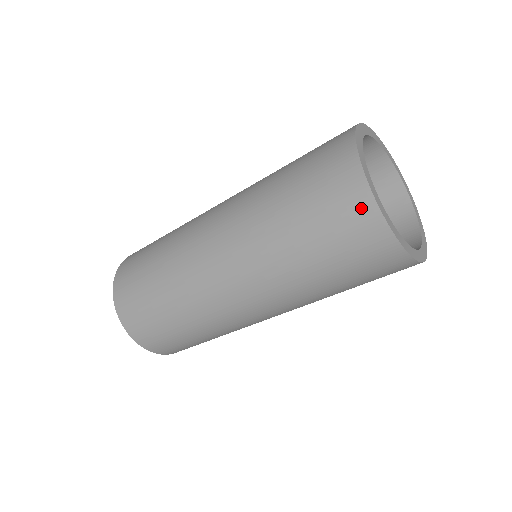
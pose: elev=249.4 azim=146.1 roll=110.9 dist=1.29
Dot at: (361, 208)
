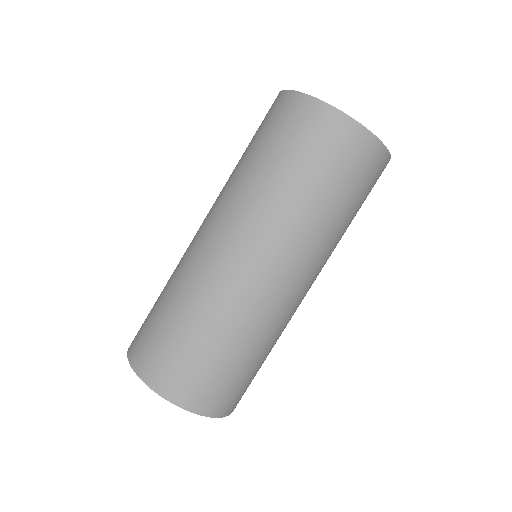
Dot at: (316, 113)
